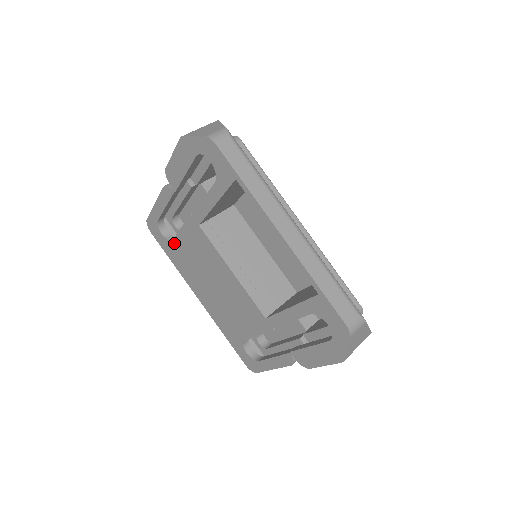
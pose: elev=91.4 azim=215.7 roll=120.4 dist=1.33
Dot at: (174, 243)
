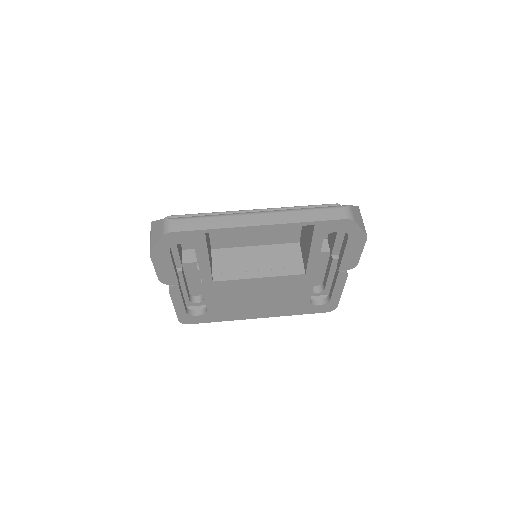
Dot at: (210, 310)
